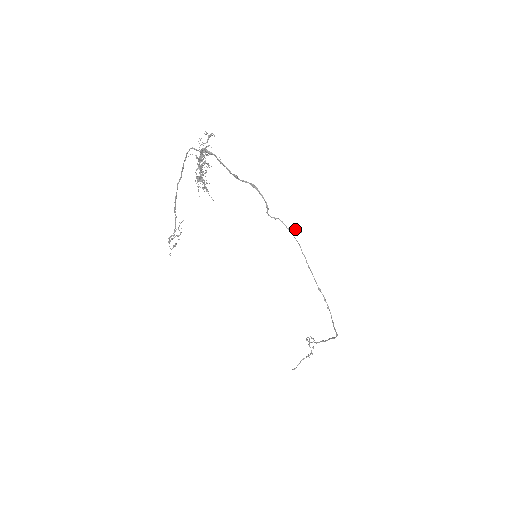
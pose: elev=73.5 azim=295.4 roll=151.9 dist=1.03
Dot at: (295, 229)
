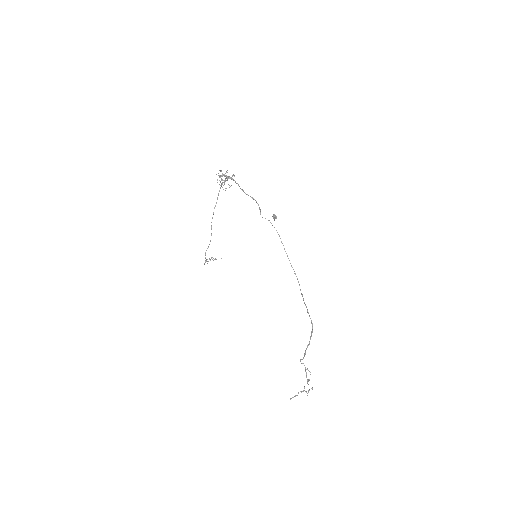
Dot at: (273, 216)
